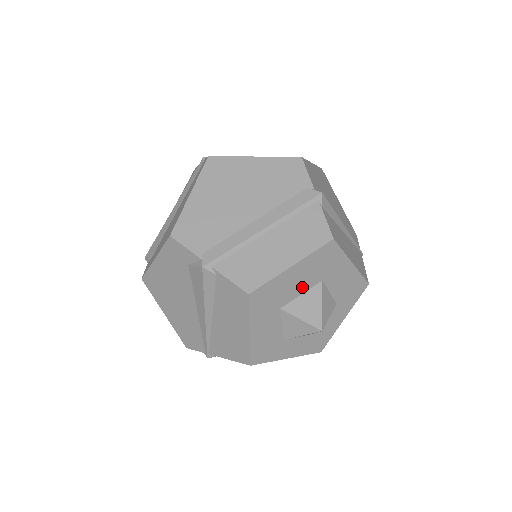
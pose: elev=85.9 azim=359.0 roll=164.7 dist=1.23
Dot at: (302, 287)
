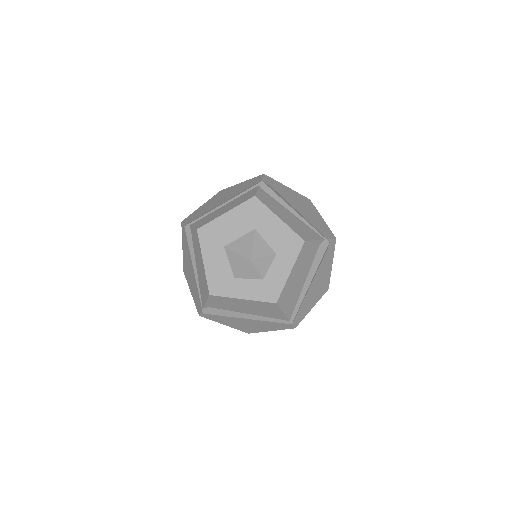
Dot at: (239, 232)
